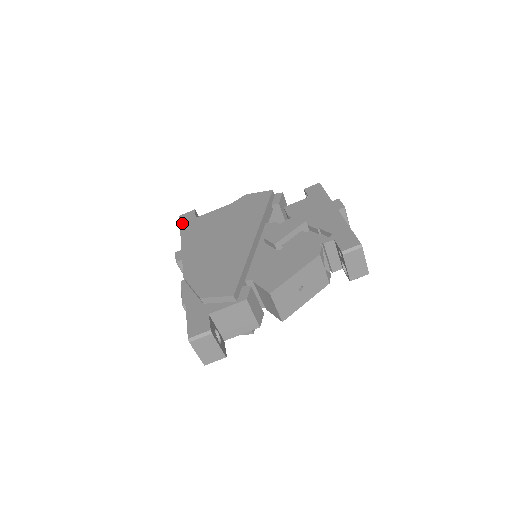
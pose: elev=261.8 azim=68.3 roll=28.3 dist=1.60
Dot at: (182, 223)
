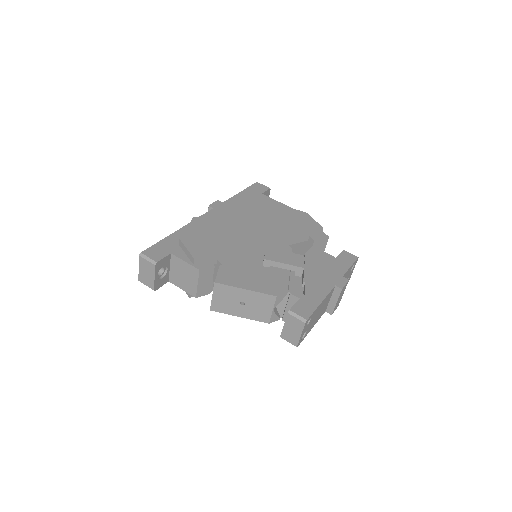
Dot at: (250, 188)
